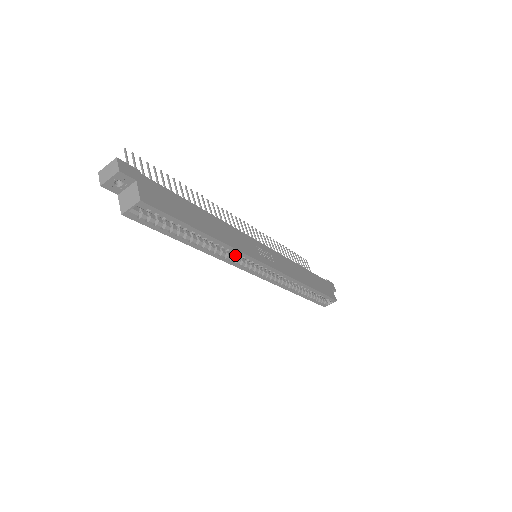
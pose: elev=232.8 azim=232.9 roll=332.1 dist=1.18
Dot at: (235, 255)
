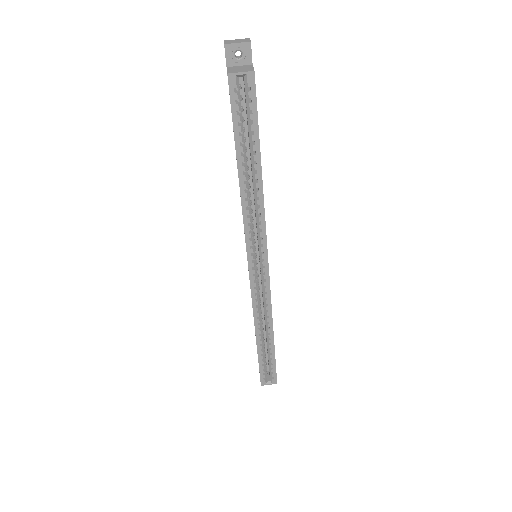
Dot at: (253, 226)
